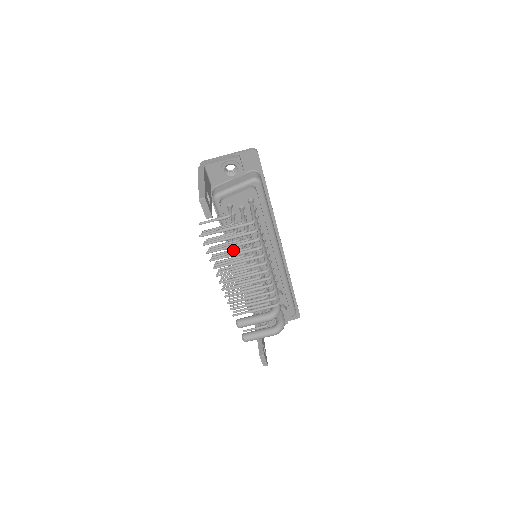
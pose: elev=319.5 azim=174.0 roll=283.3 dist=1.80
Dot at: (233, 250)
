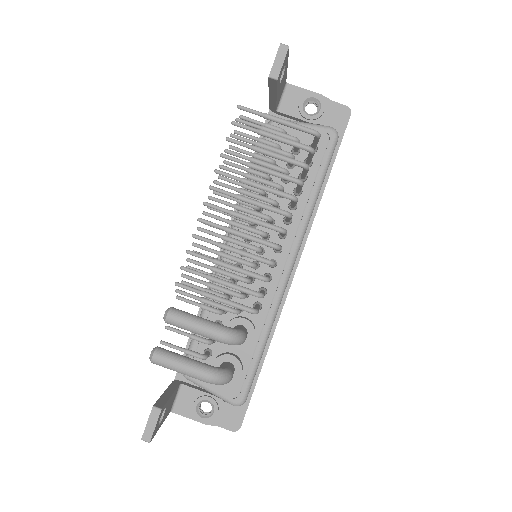
Dot at: occluded
